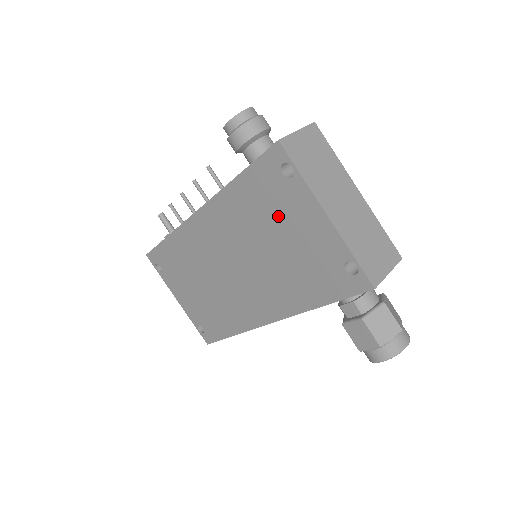
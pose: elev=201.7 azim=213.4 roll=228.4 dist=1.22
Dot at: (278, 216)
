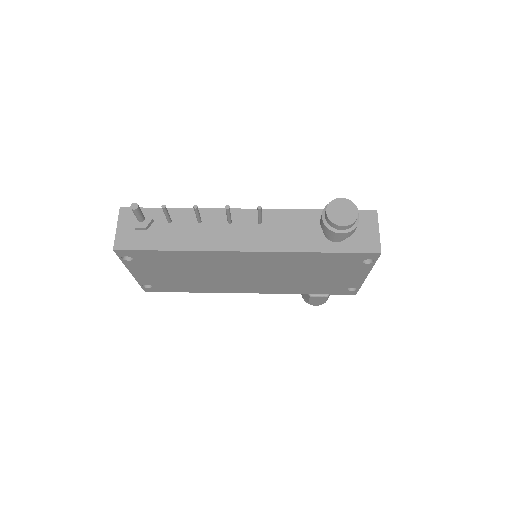
Dot at: (331, 270)
